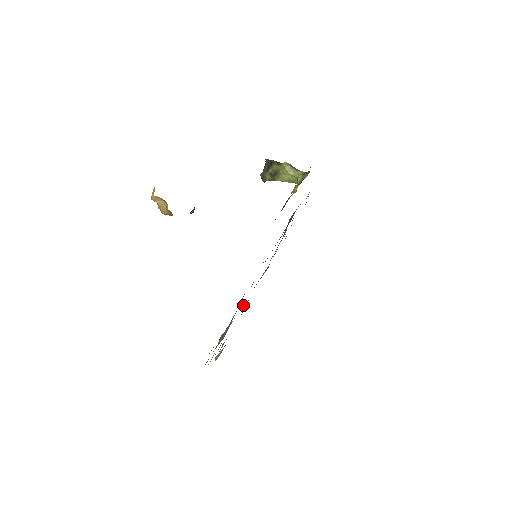
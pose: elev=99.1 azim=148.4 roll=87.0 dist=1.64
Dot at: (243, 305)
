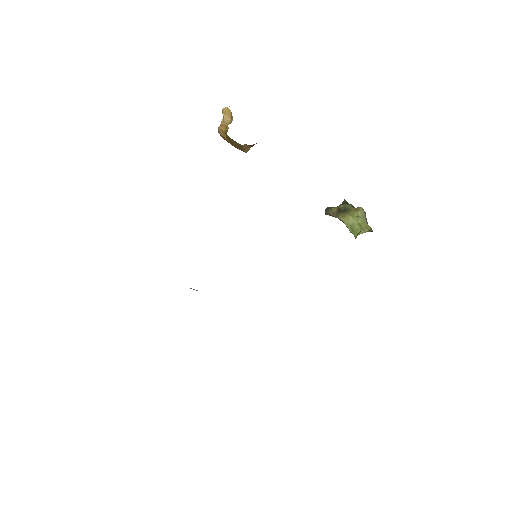
Dot at: occluded
